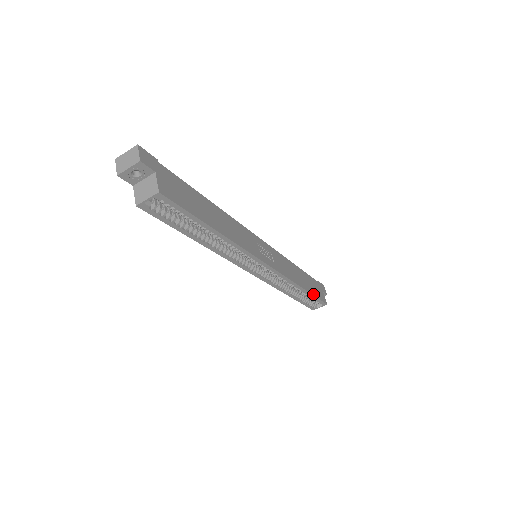
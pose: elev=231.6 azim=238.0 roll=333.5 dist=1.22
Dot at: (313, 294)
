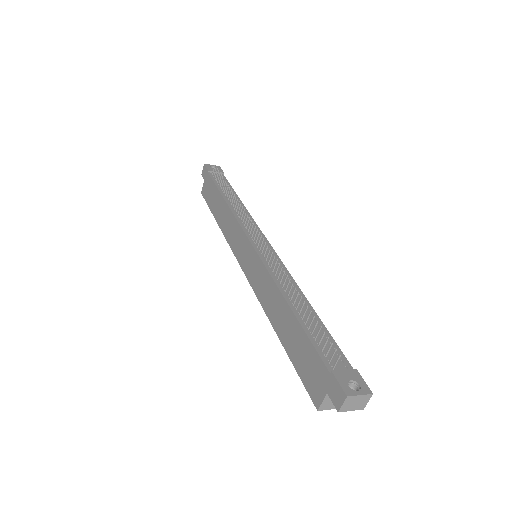
Dot at: occluded
